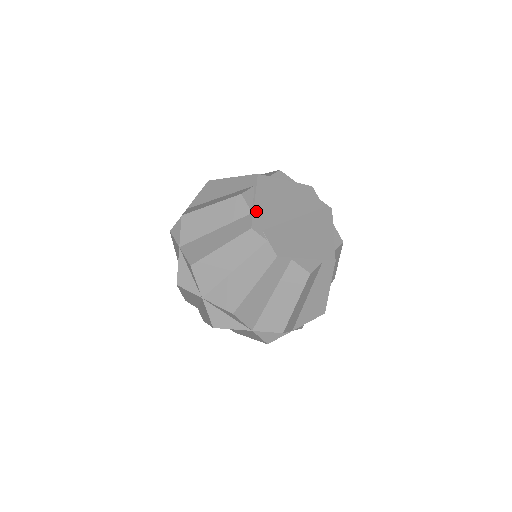
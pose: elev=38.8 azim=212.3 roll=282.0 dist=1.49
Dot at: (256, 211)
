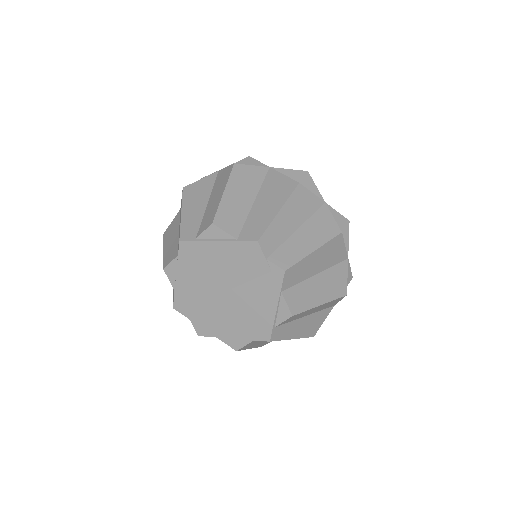
Dot at: (178, 289)
